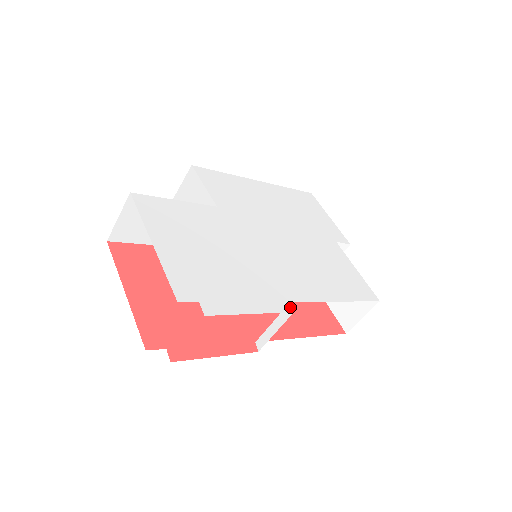
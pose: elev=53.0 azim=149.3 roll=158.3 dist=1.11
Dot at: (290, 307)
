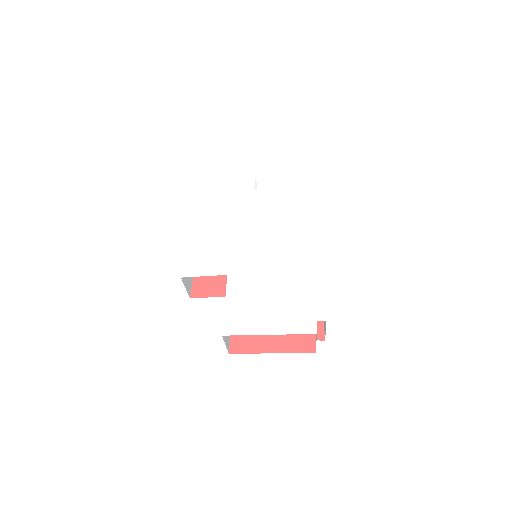
Dot at: (318, 261)
